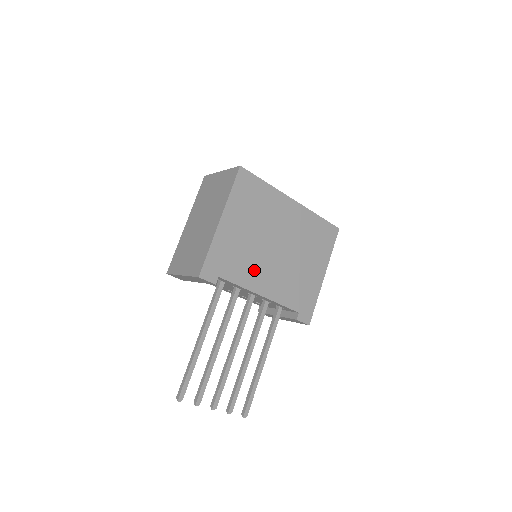
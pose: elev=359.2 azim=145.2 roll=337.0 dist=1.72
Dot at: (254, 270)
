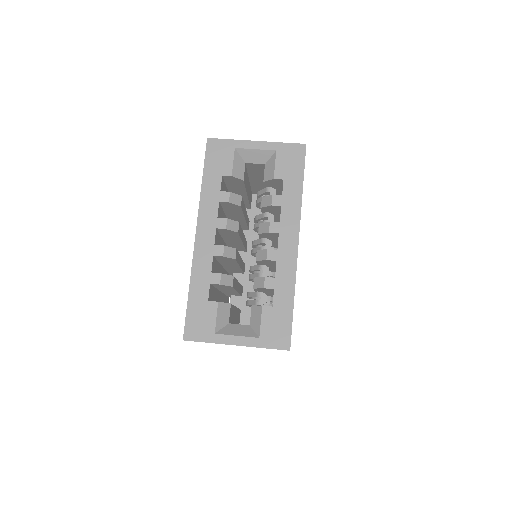
Dot at: occluded
